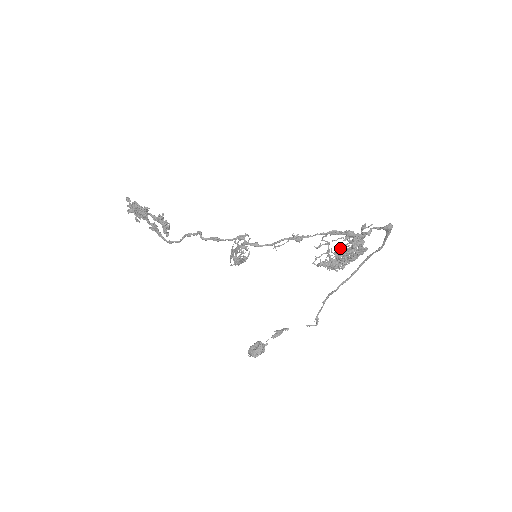
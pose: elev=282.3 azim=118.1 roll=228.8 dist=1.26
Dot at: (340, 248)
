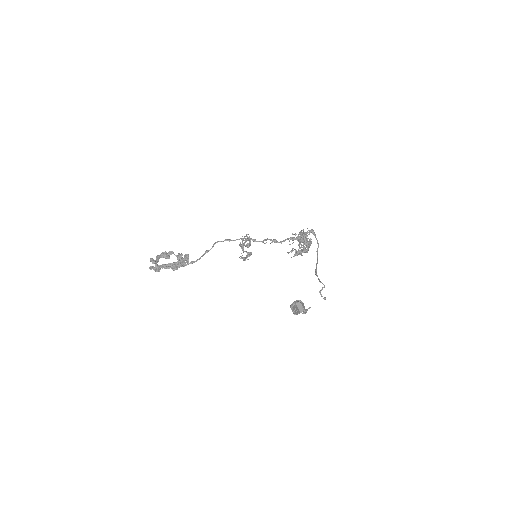
Dot at: (299, 242)
